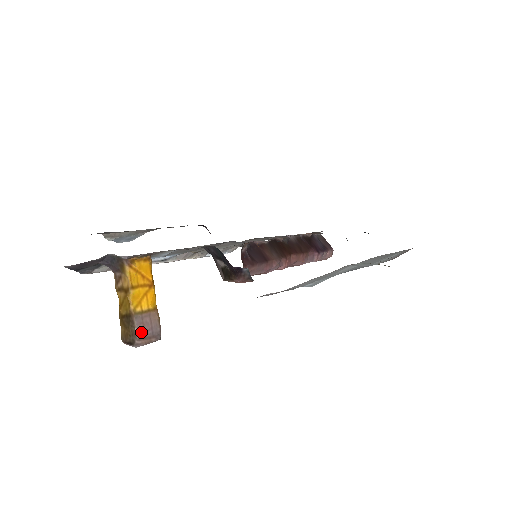
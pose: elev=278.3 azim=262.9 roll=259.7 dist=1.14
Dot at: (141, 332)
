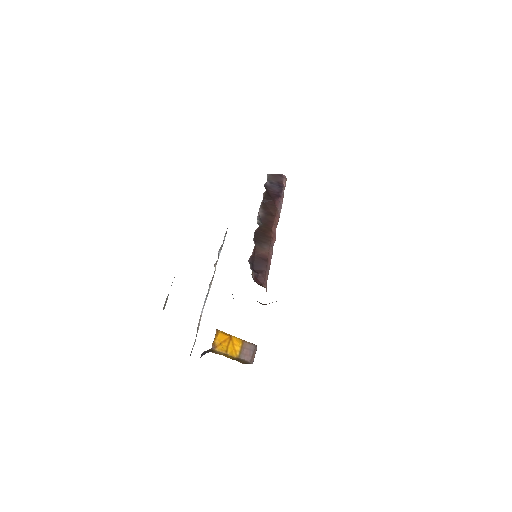
Dot at: (249, 358)
